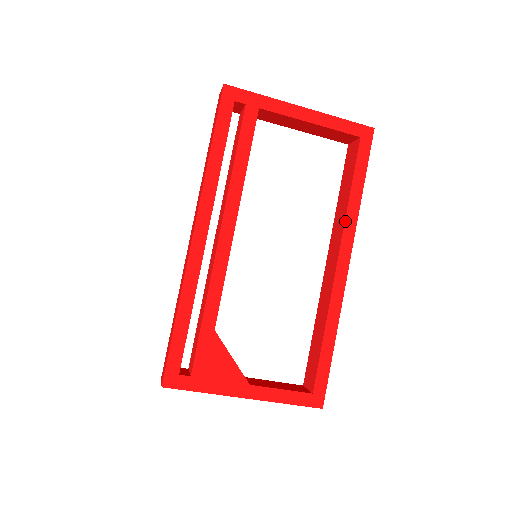
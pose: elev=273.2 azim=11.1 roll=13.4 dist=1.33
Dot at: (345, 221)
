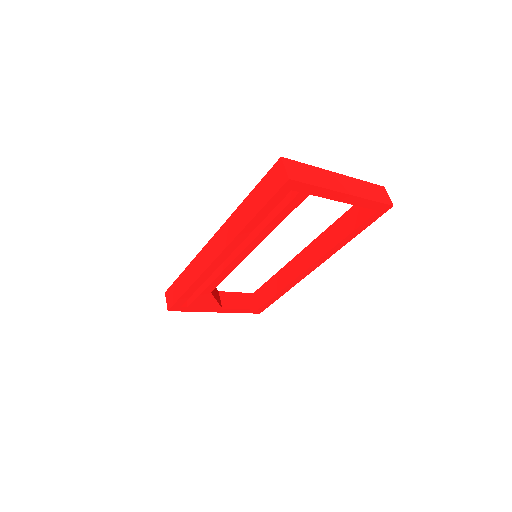
Dot at: (330, 251)
